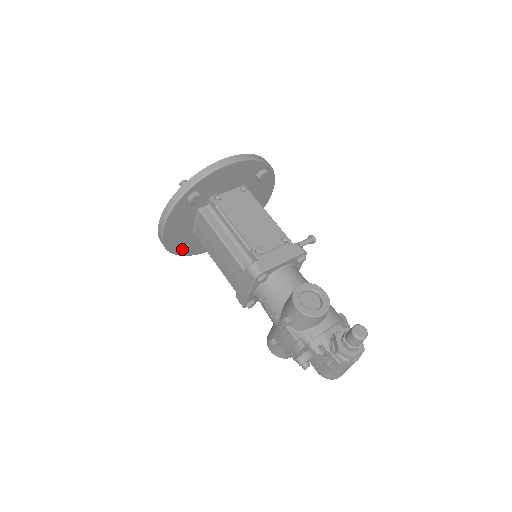
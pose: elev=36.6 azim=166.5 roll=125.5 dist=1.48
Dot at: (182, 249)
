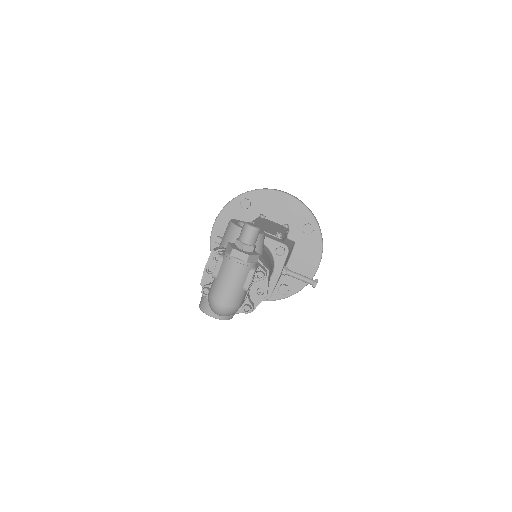
Dot at: occluded
